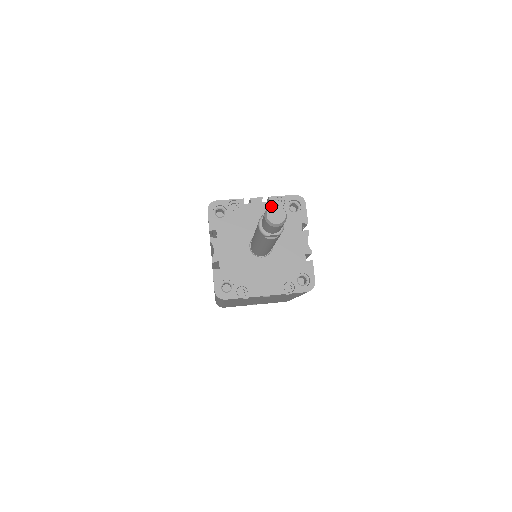
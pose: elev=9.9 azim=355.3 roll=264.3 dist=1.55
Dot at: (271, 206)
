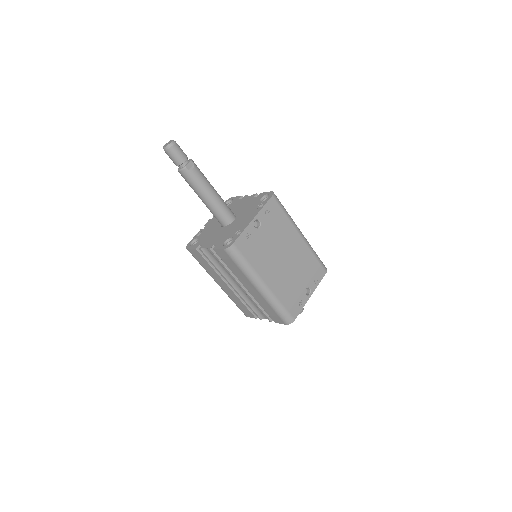
Dot at: (163, 146)
